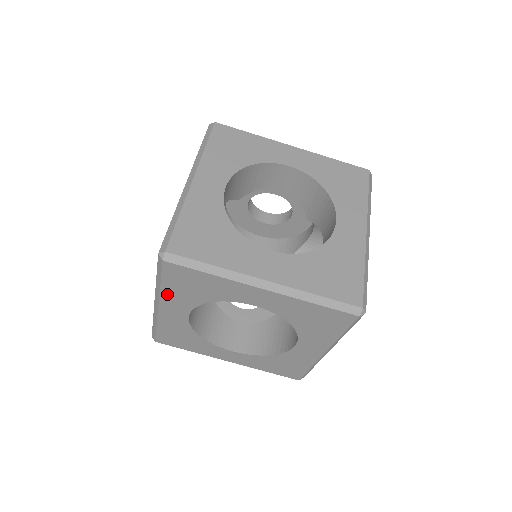
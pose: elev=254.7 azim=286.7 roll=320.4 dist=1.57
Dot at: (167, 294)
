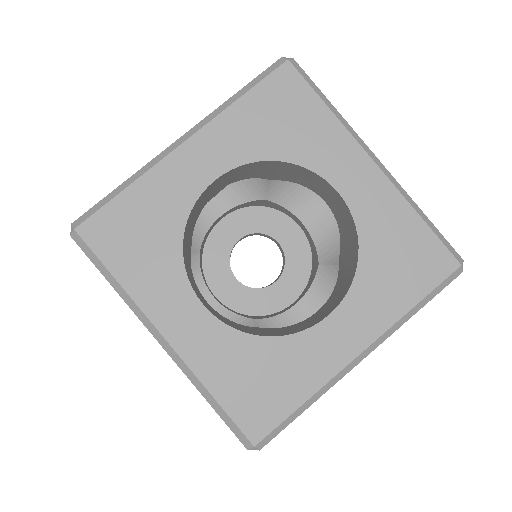
Dot at: occluded
